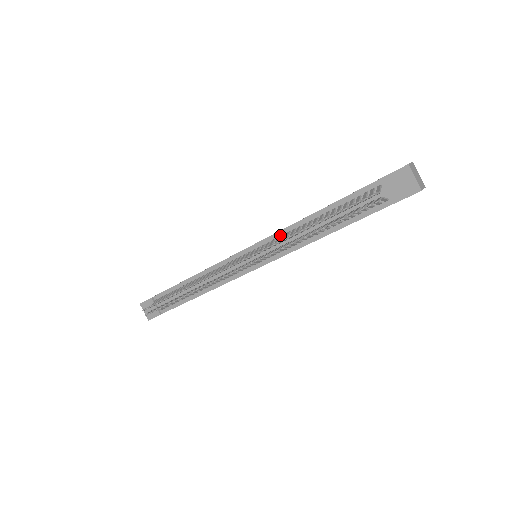
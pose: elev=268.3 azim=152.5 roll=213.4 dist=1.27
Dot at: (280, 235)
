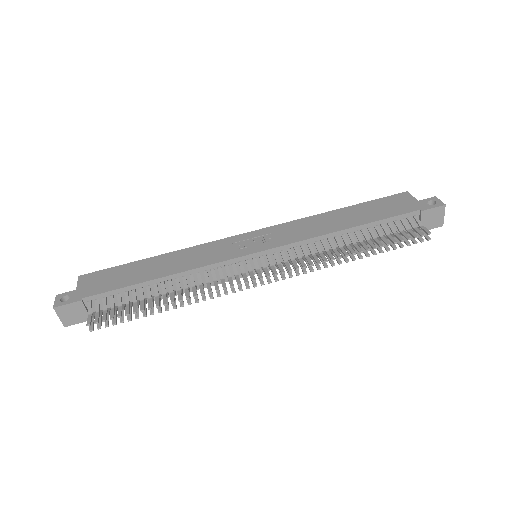
Dot at: (305, 243)
